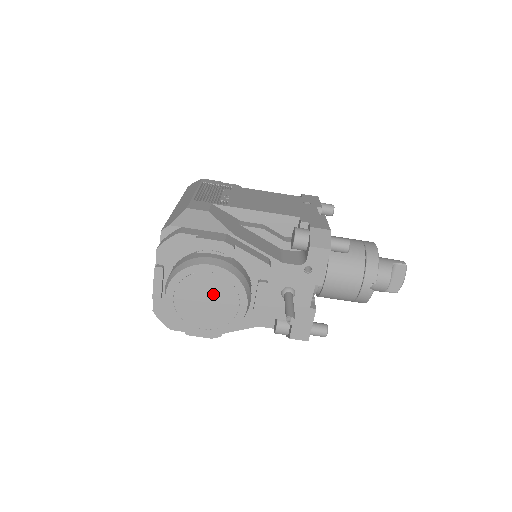
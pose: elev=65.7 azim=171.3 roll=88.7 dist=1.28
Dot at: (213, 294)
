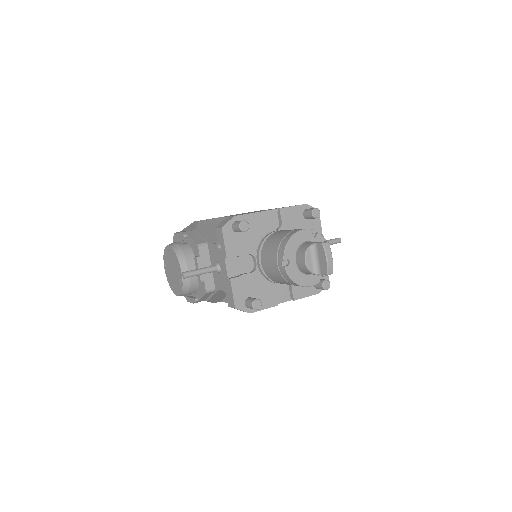
Dot at: (173, 265)
